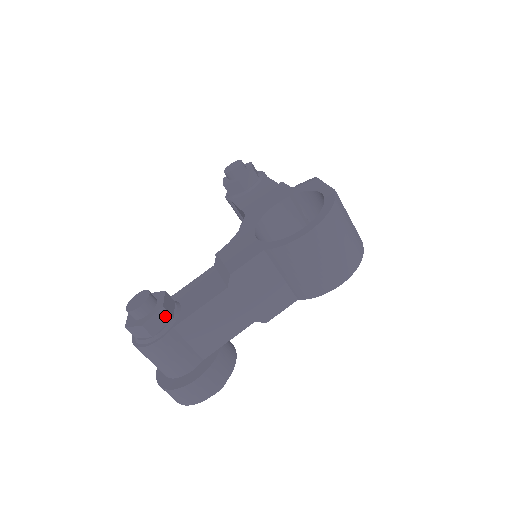
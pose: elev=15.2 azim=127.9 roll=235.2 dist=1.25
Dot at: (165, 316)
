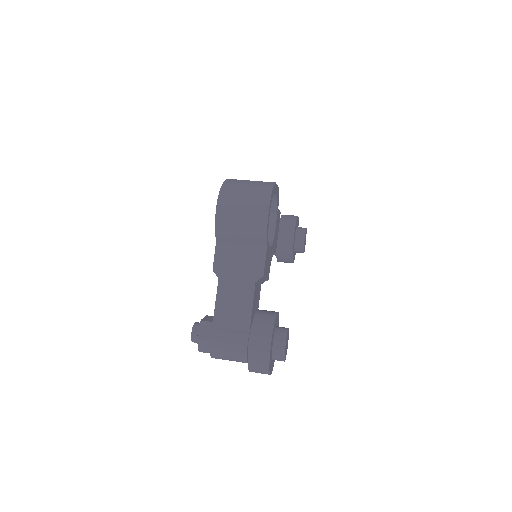
Dot at: (207, 325)
